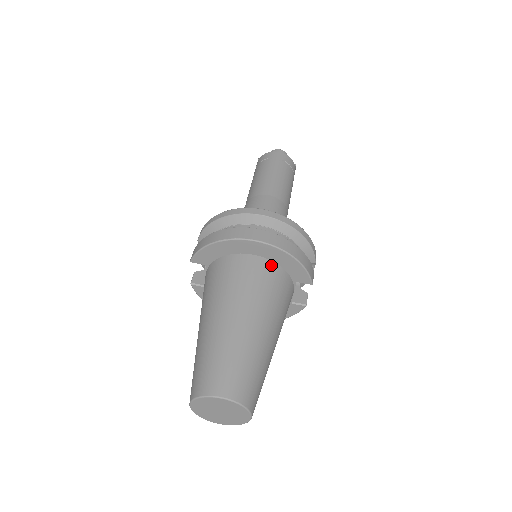
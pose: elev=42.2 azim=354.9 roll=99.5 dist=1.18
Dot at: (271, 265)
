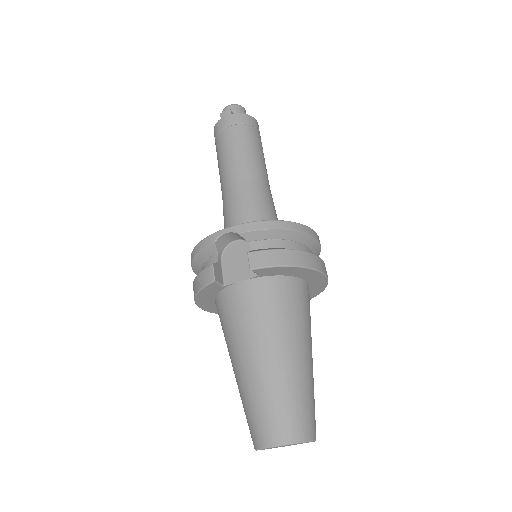
Dot at: occluded
